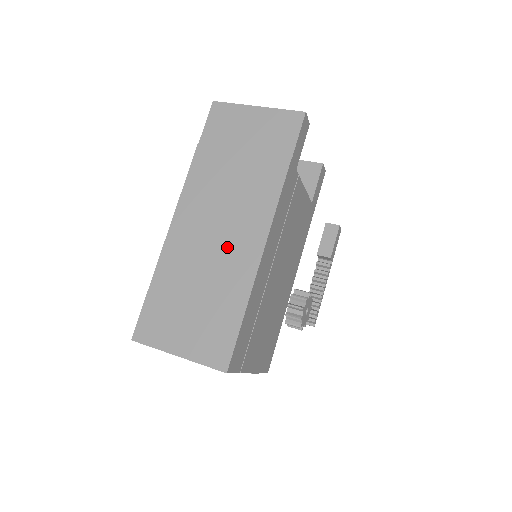
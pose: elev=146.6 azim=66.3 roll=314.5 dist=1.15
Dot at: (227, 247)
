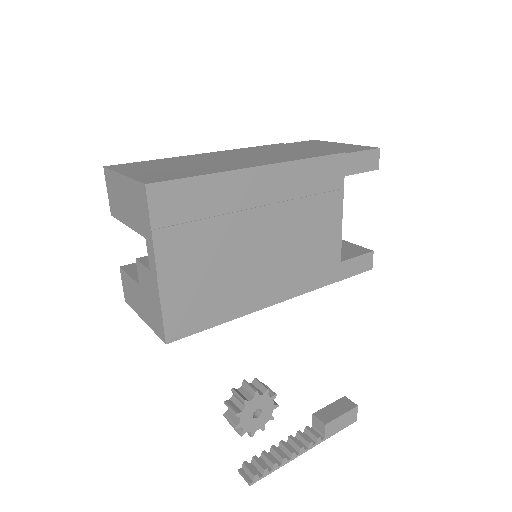
Dot at: (242, 160)
